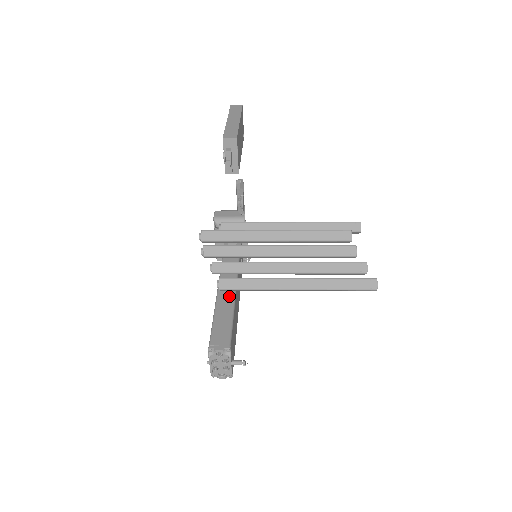
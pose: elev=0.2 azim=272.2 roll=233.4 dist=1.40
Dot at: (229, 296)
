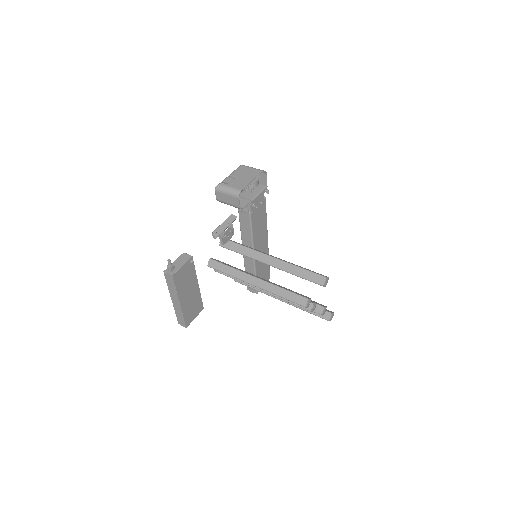
Dot at: (250, 260)
